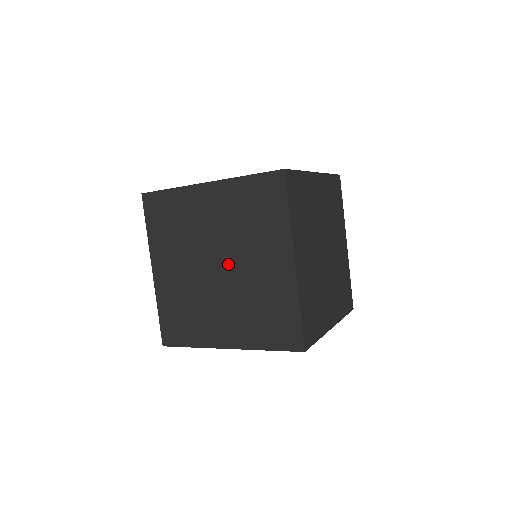
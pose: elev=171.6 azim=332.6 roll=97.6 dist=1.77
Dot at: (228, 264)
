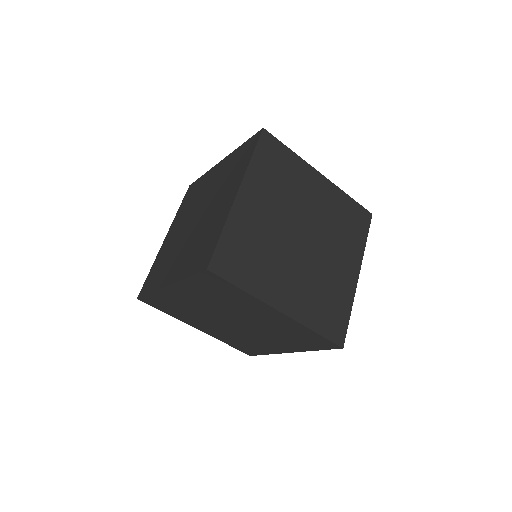
Dot at: (238, 320)
